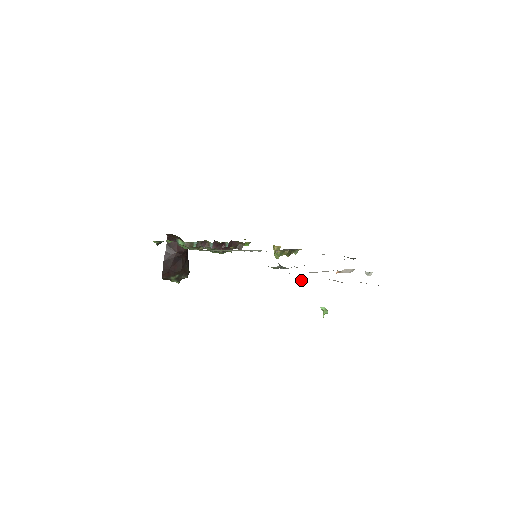
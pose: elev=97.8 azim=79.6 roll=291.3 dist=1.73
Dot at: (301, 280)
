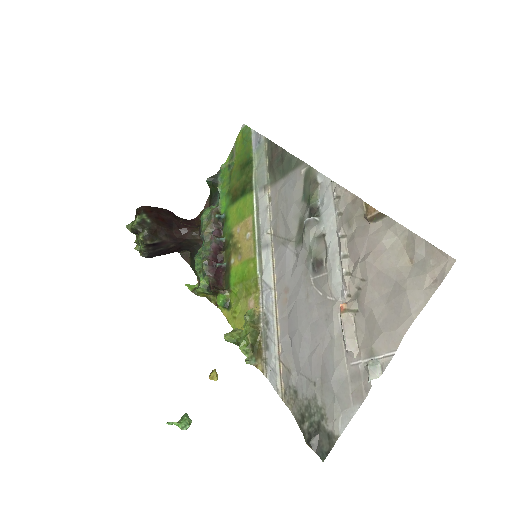
Dot at: occluded
